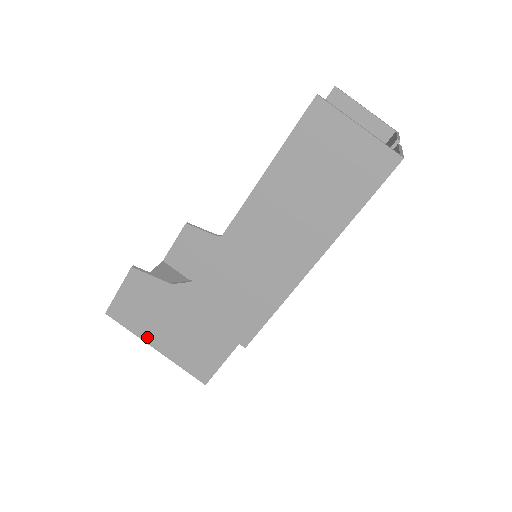
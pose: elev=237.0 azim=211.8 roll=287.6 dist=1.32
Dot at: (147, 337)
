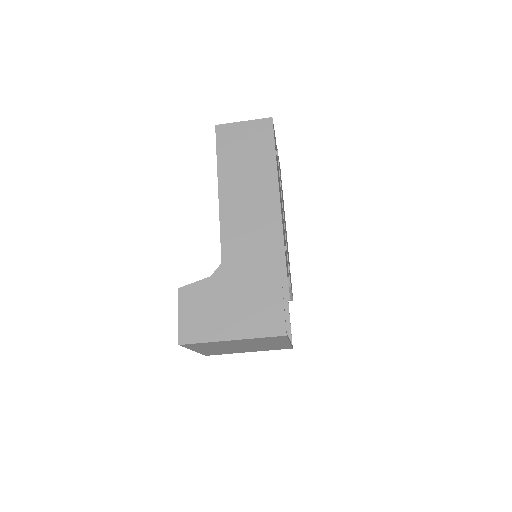
Dot at: (220, 335)
